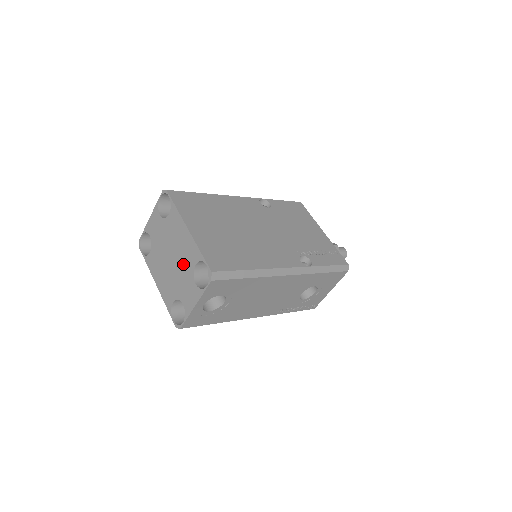
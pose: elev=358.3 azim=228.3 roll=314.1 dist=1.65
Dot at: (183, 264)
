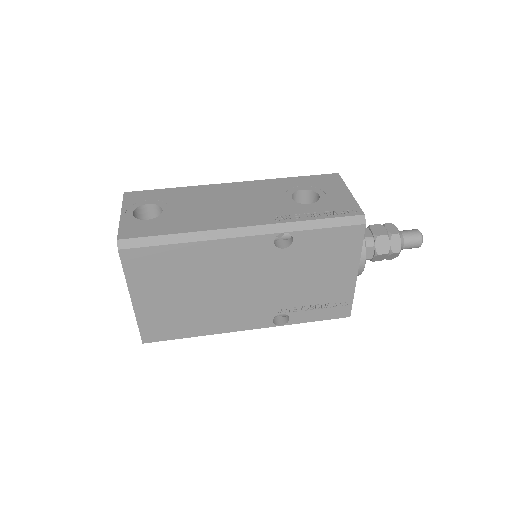
Dot at: occluded
